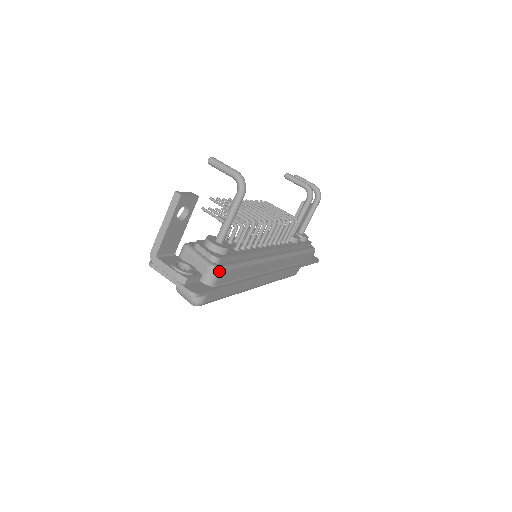
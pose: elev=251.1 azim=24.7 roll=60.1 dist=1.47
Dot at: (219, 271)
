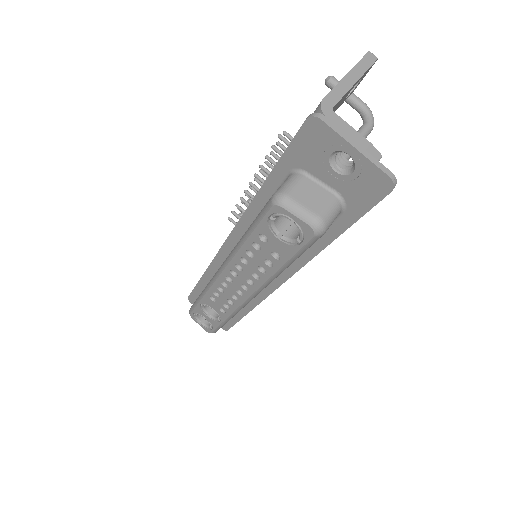
Dot at: occluded
